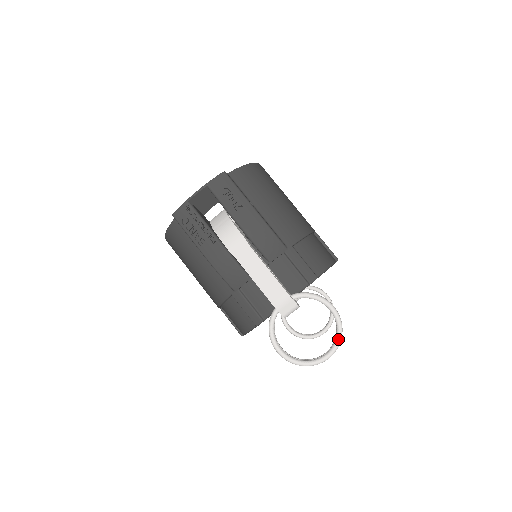
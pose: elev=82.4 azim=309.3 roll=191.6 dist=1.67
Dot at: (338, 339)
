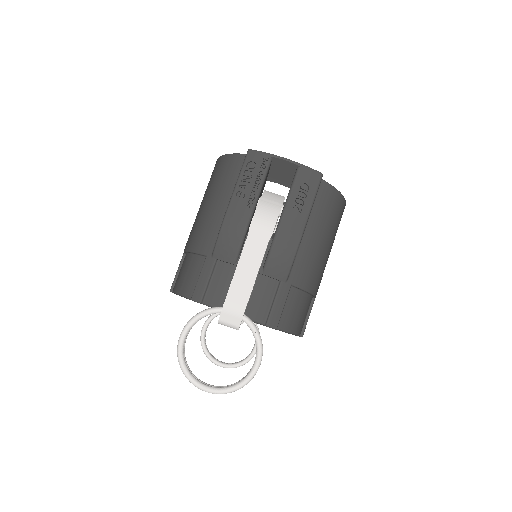
Dot at: (231, 389)
